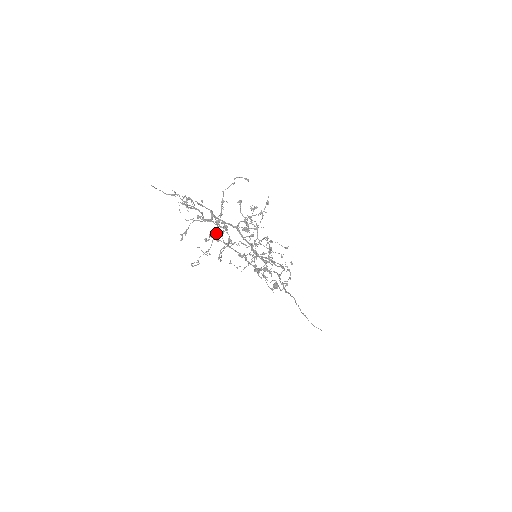
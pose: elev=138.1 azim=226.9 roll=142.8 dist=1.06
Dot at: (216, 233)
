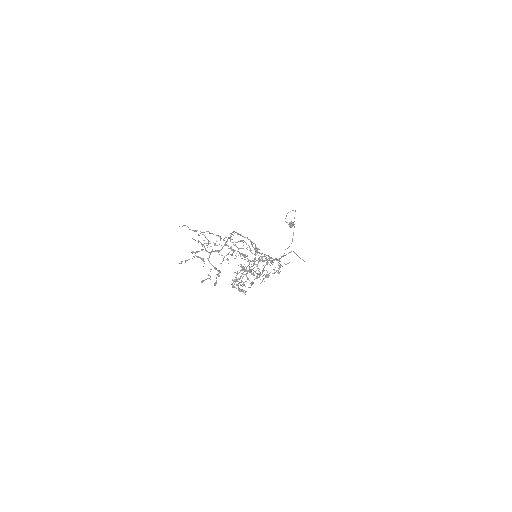
Dot at: occluded
